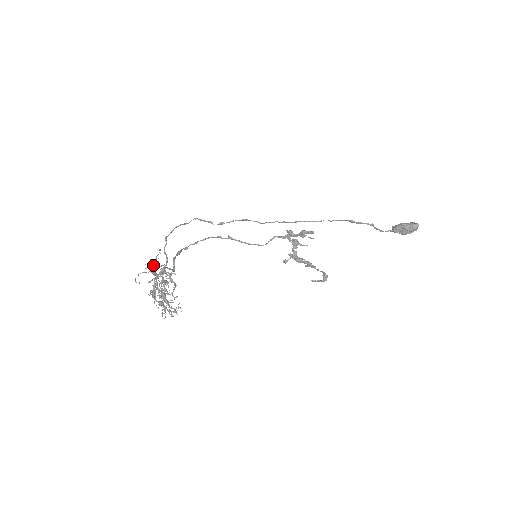
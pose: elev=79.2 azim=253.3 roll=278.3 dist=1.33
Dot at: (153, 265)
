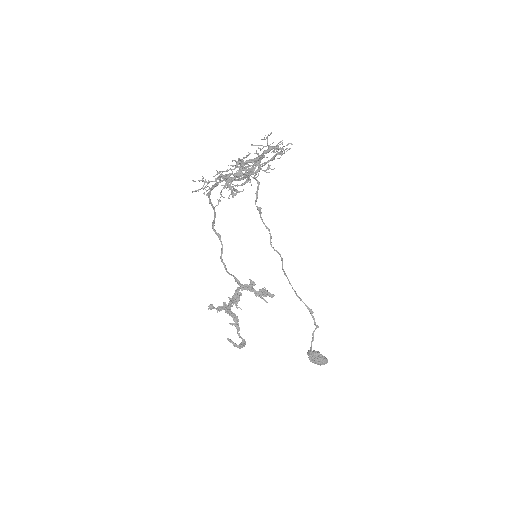
Dot at: occluded
